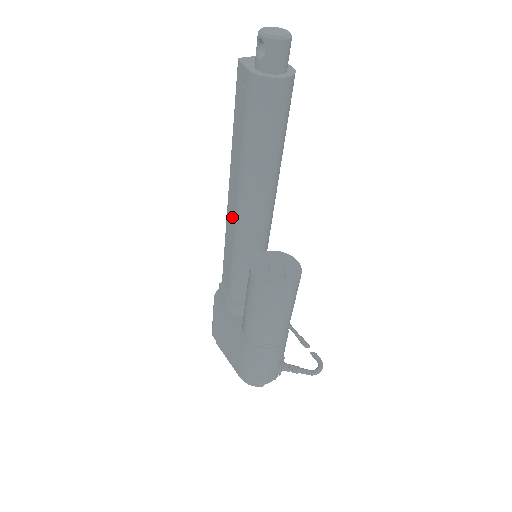
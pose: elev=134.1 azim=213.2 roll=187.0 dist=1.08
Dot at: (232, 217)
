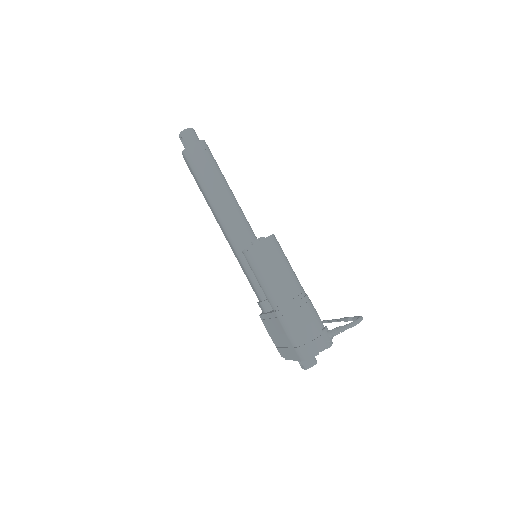
Dot at: (227, 239)
